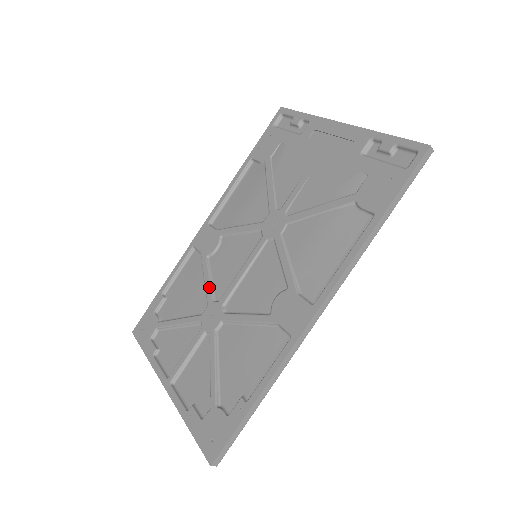
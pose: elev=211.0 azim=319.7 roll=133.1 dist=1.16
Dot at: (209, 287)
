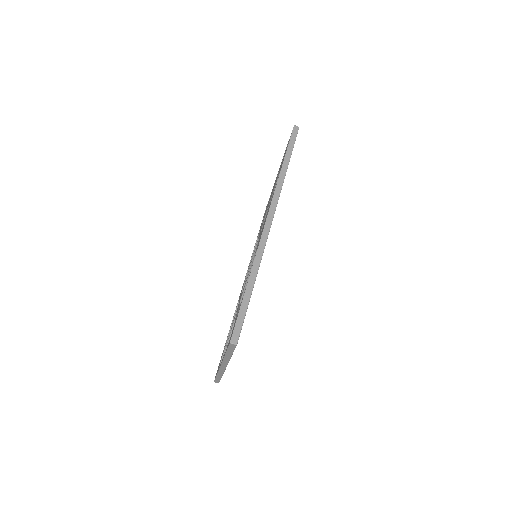
Dot at: occluded
